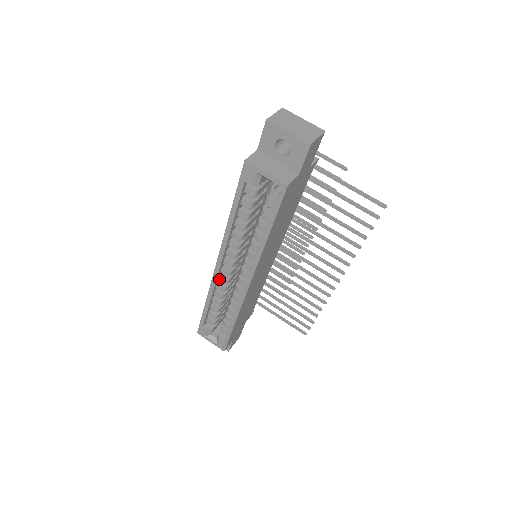
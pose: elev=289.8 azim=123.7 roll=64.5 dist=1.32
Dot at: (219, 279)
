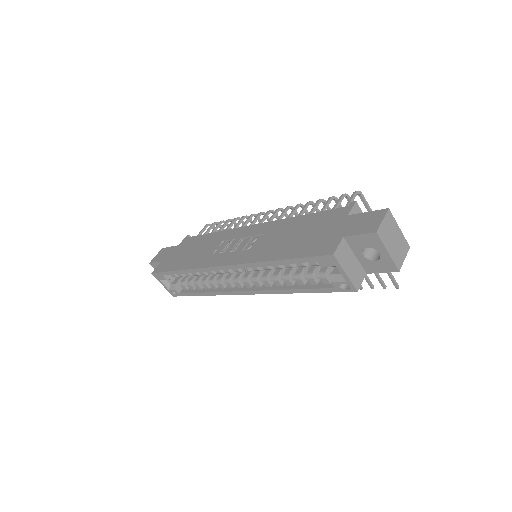
Dot at: occluded
